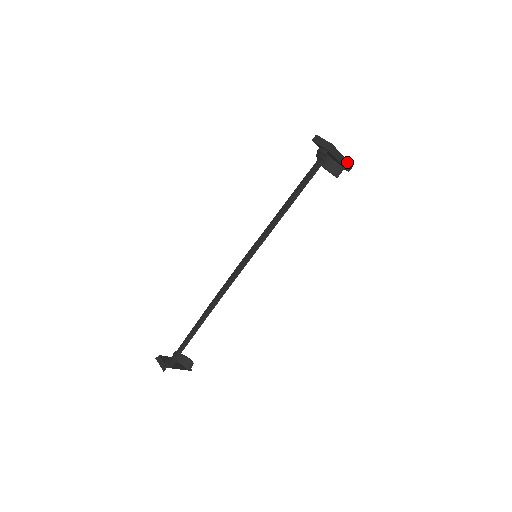
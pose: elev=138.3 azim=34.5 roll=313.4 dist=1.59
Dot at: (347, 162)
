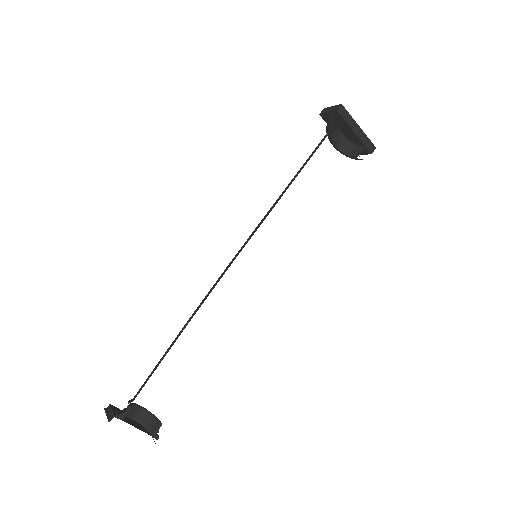
Dot at: (367, 138)
